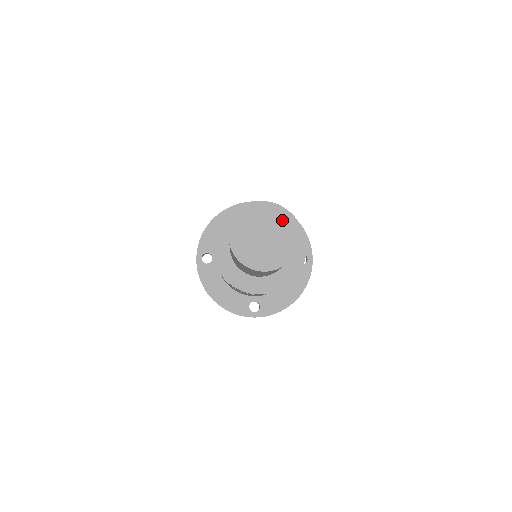
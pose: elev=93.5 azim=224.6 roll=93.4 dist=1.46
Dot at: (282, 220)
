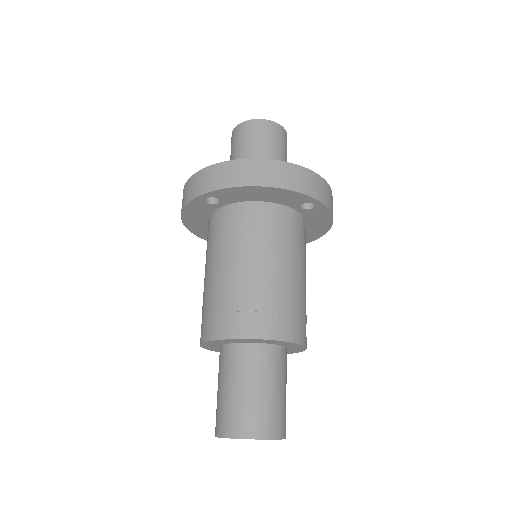
Dot at: occluded
